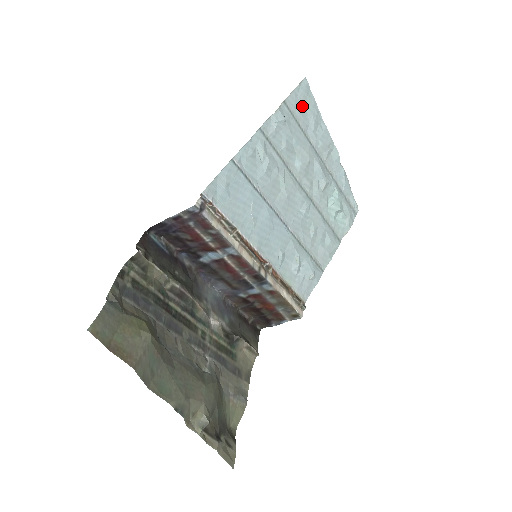
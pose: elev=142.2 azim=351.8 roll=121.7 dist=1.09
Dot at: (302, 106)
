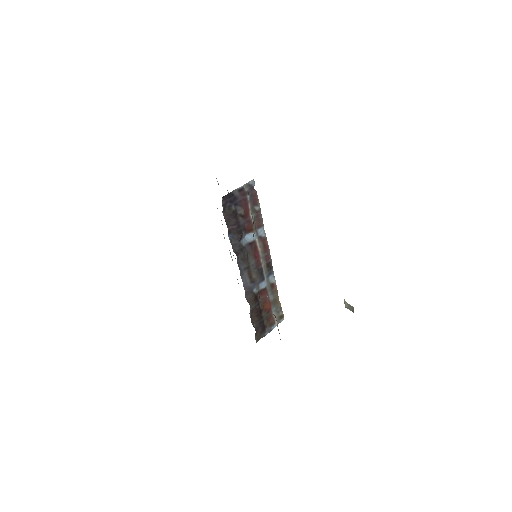
Dot at: occluded
